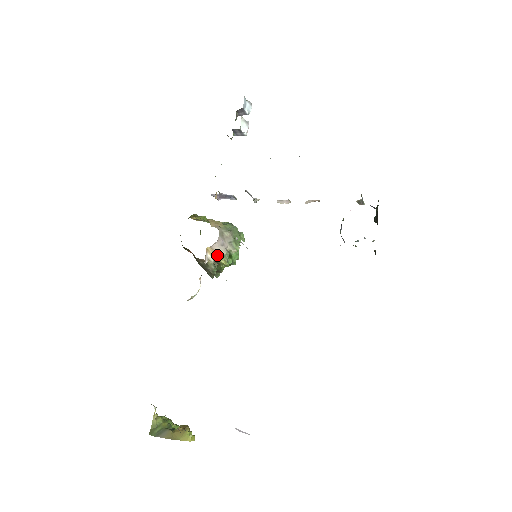
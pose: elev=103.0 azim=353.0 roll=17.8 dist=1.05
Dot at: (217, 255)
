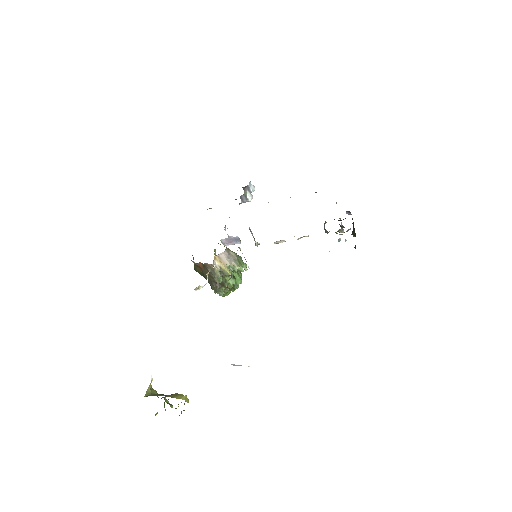
Dot at: (223, 264)
